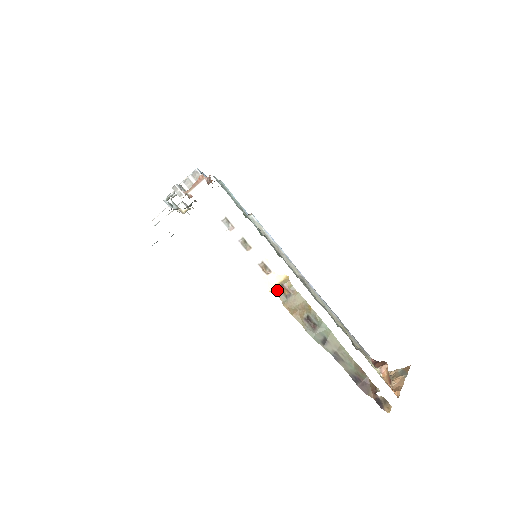
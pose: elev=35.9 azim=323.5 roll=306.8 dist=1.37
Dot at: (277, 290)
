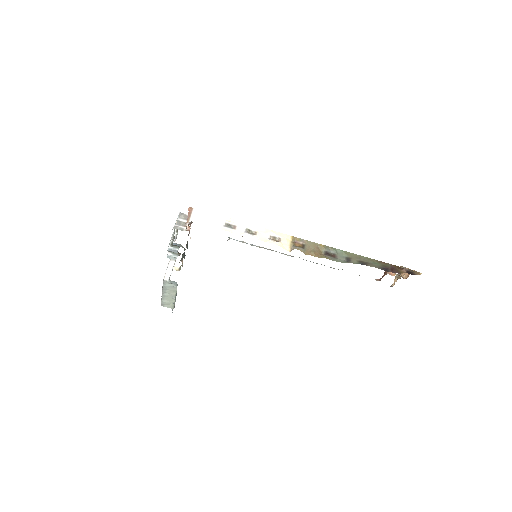
Dot at: (294, 247)
